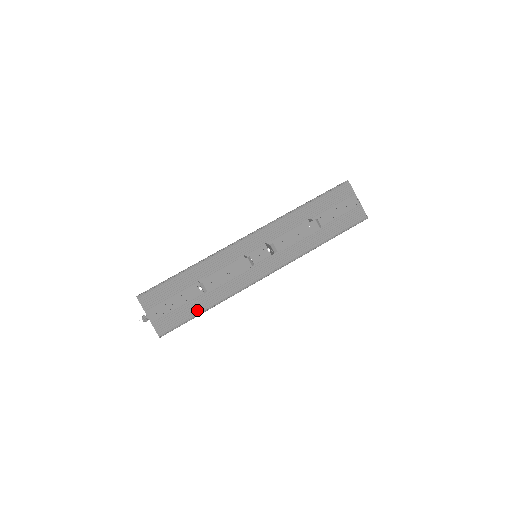
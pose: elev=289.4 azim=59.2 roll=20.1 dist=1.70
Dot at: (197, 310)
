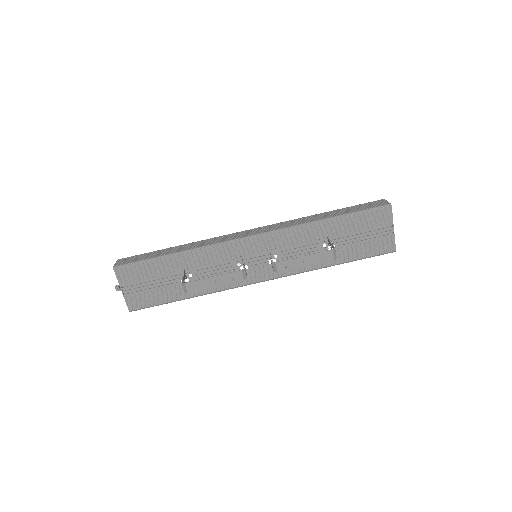
Dot at: (175, 297)
